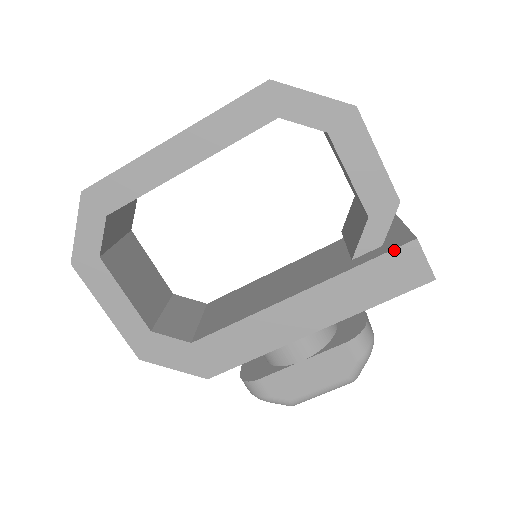
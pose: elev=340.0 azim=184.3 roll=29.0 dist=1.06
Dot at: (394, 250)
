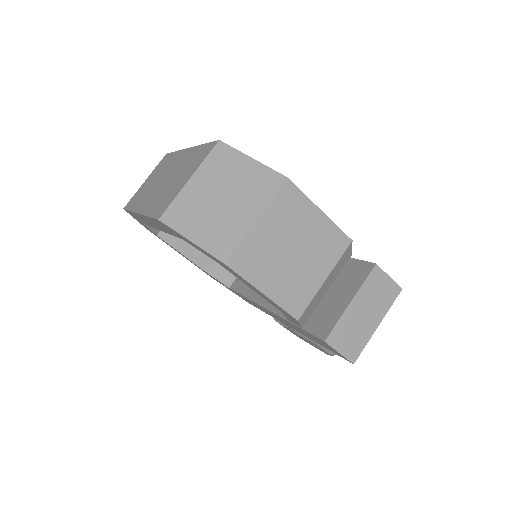
Dot at: (312, 335)
